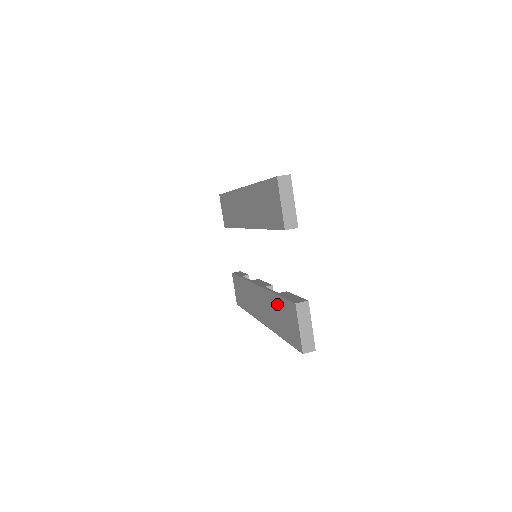
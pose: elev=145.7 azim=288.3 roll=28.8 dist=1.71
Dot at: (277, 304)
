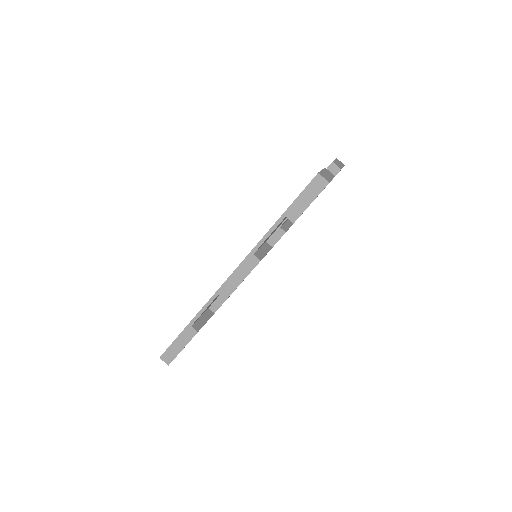
Dot at: occluded
